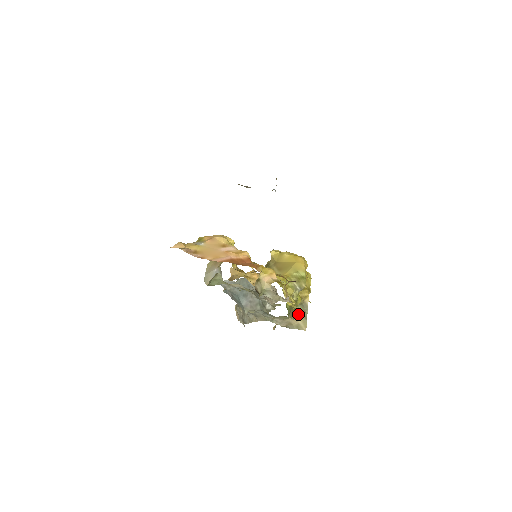
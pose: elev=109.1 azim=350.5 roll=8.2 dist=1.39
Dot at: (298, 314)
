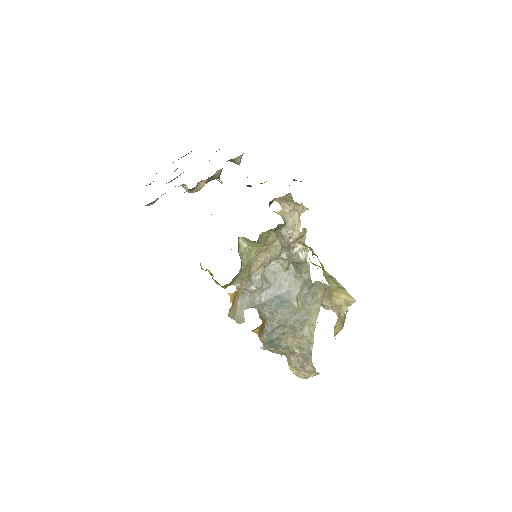
Dot at: (334, 288)
